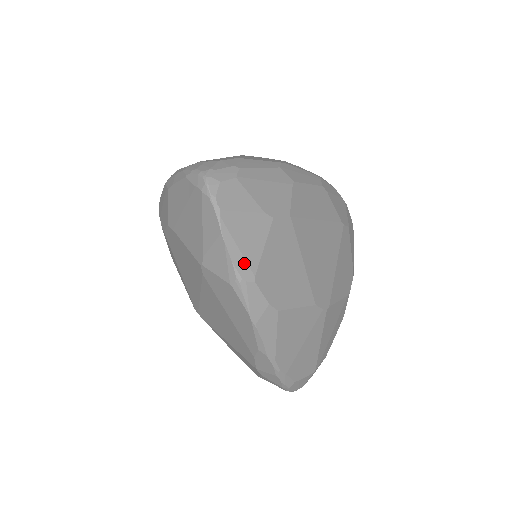
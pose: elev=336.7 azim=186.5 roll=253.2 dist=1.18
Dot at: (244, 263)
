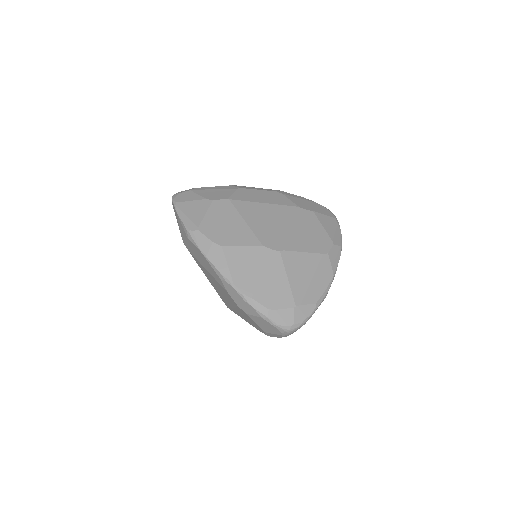
Dot at: (191, 222)
